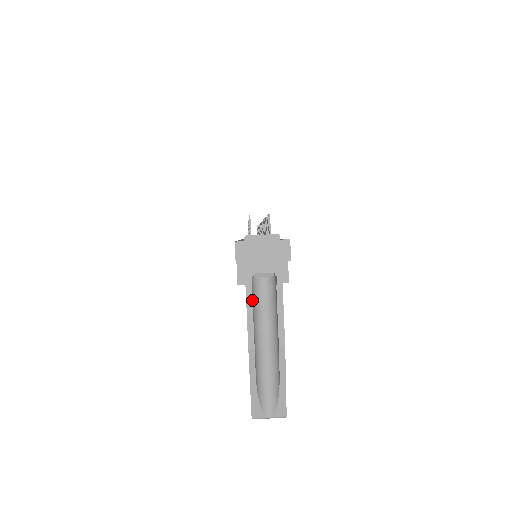
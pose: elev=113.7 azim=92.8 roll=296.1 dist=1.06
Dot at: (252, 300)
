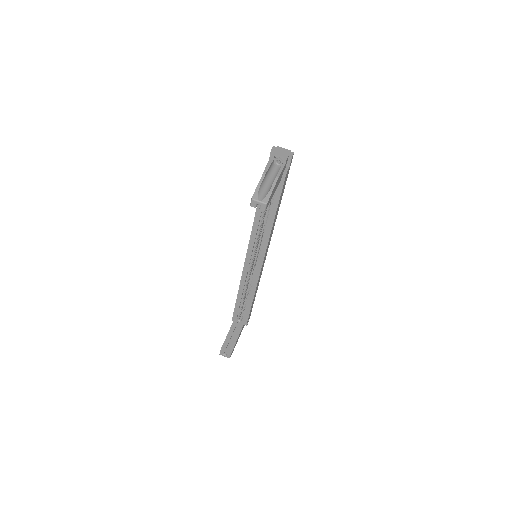
Dot at: occluded
